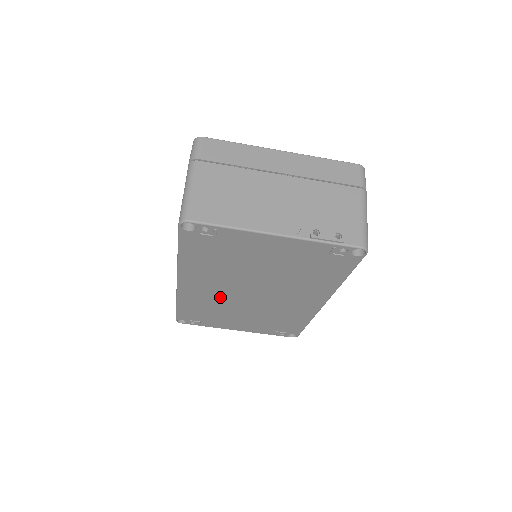
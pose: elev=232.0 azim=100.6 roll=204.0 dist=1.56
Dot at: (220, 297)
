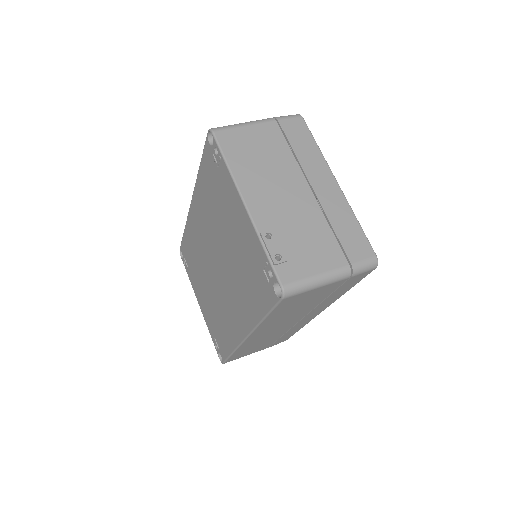
Dot at: (203, 248)
